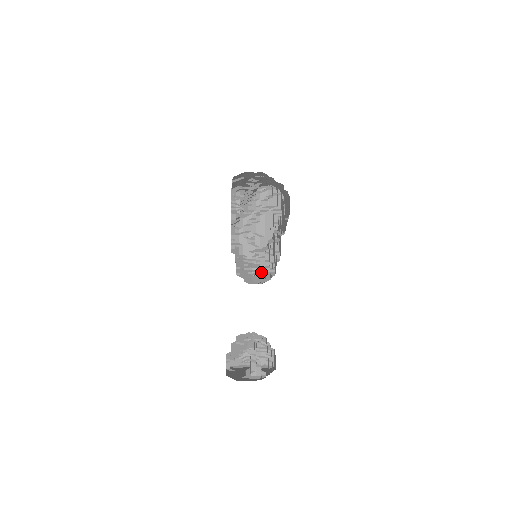
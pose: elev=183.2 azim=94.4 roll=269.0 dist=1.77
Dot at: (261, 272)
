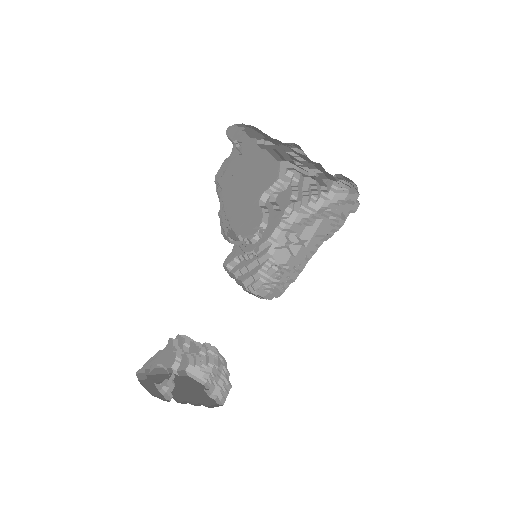
Dot at: (275, 286)
